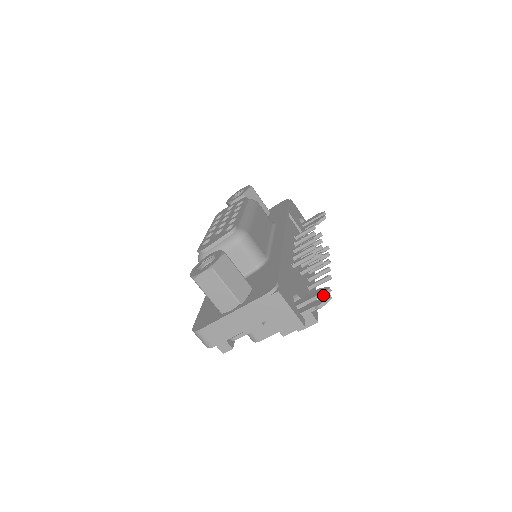
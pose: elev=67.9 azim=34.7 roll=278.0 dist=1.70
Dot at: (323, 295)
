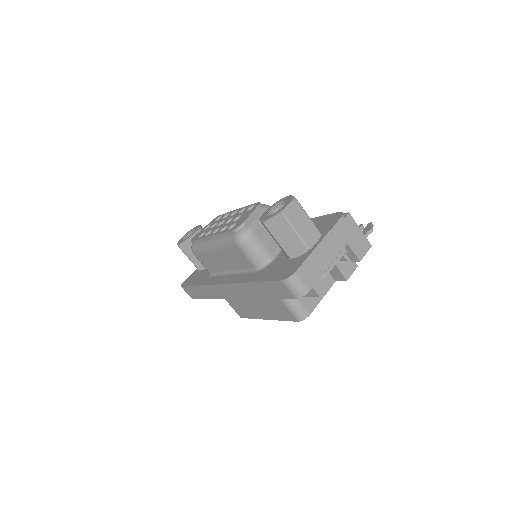
Dot at: occluded
